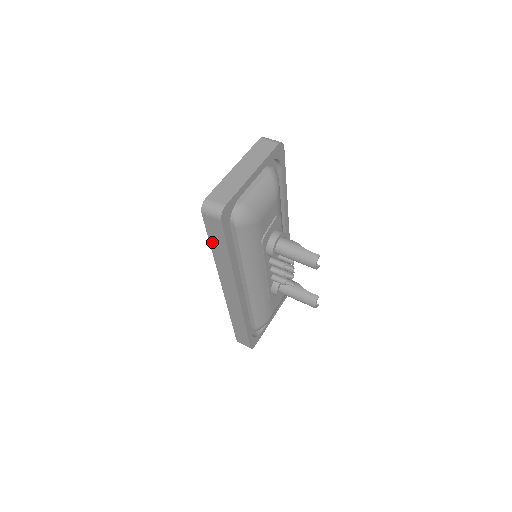
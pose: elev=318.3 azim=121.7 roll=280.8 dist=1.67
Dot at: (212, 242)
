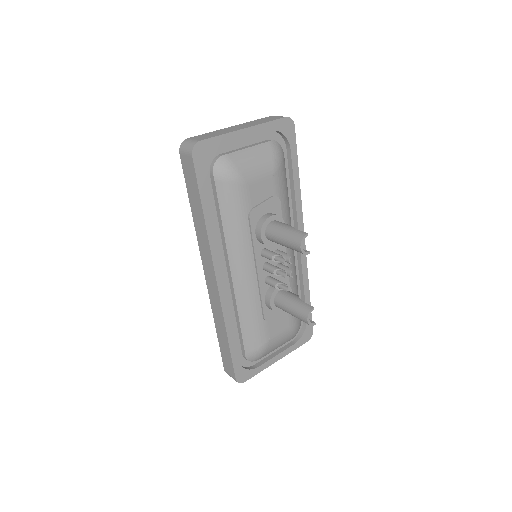
Dot at: (190, 196)
